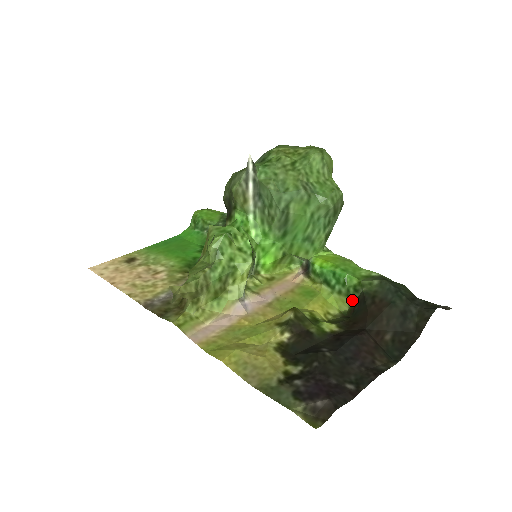
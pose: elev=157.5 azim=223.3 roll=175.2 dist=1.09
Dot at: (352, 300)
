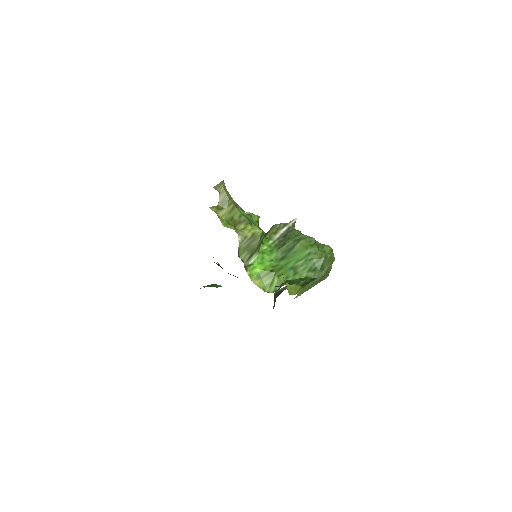
Dot at: (304, 285)
